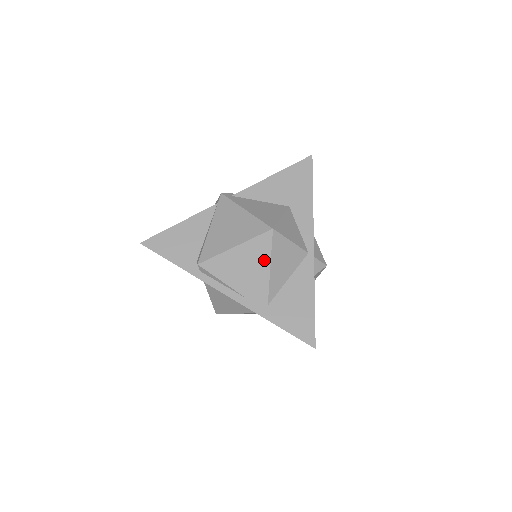
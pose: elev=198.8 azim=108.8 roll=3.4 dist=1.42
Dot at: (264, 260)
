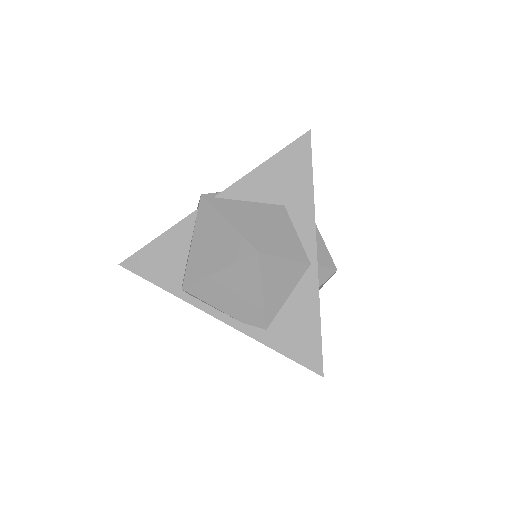
Dot at: (254, 285)
